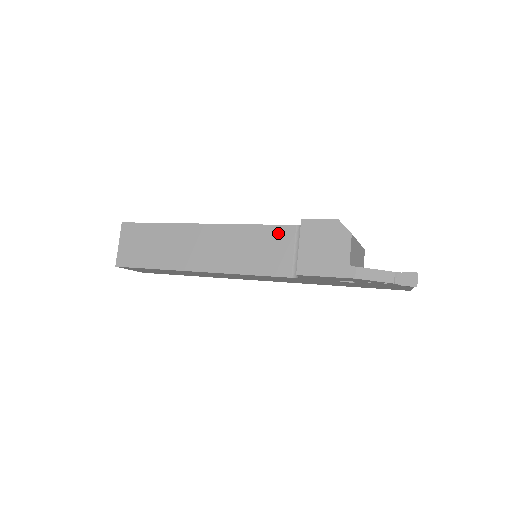
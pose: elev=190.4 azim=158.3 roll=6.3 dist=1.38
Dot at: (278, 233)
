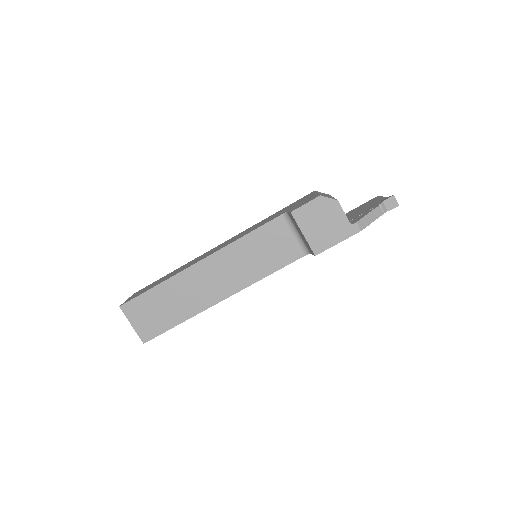
Dot at: (269, 230)
